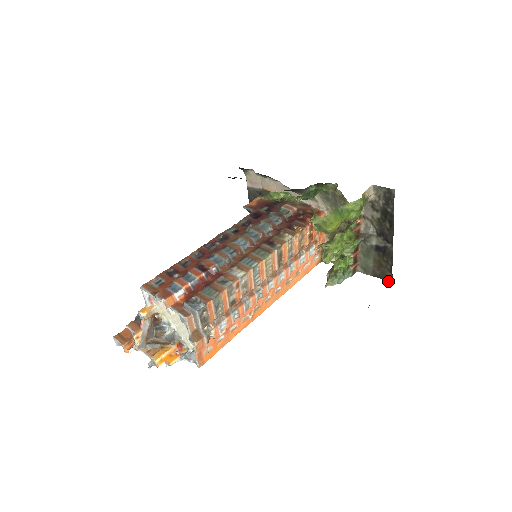
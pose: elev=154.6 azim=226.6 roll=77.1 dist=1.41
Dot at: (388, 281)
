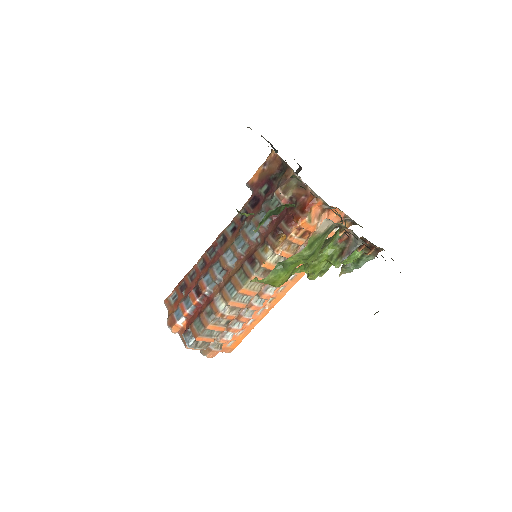
Dot at: occluded
